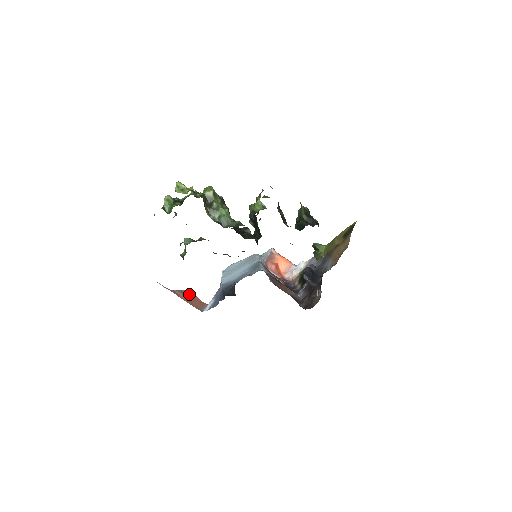
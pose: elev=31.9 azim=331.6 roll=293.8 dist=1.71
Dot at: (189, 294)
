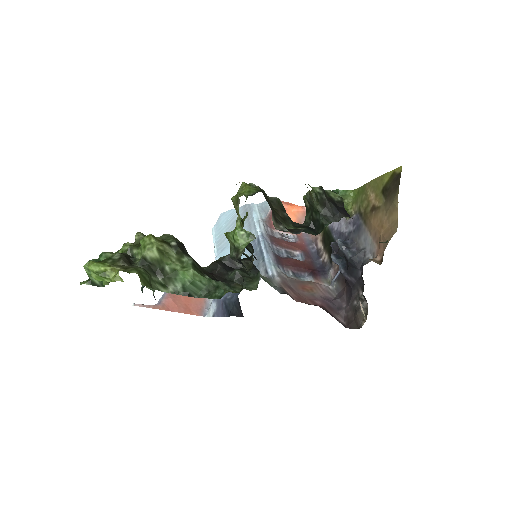
Dot at: occluded
